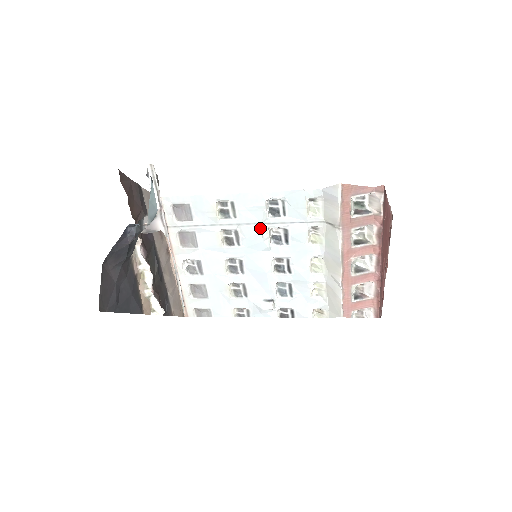
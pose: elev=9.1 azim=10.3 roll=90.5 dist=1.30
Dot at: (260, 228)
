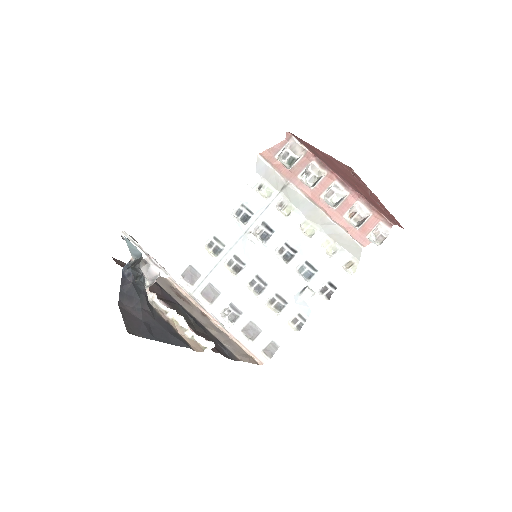
Dot at: (245, 237)
